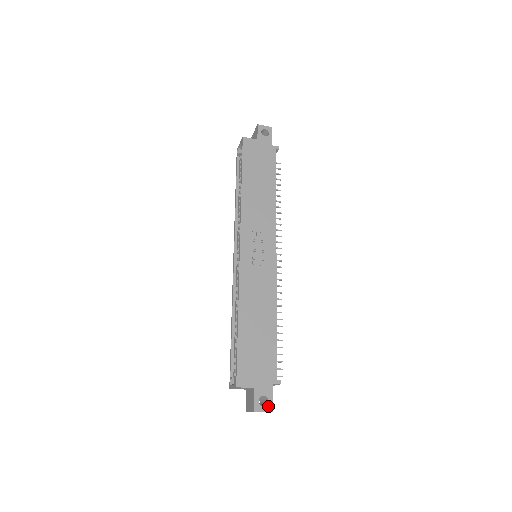
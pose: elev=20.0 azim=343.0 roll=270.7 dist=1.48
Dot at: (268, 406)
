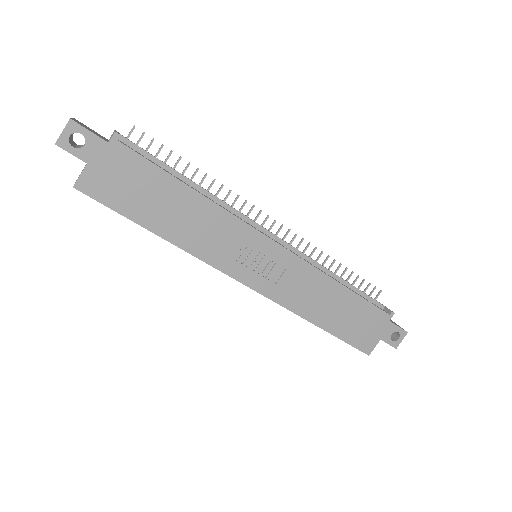
Dot at: (401, 334)
